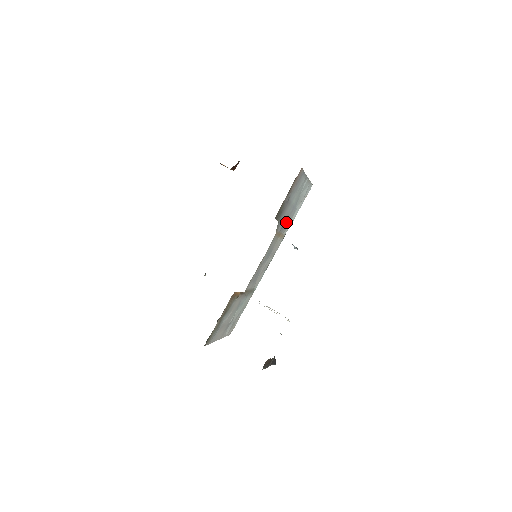
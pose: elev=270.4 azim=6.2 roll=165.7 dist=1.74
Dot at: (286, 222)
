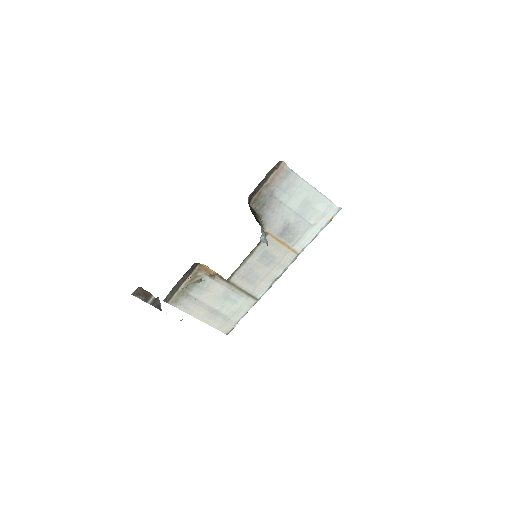
Dot at: (292, 232)
